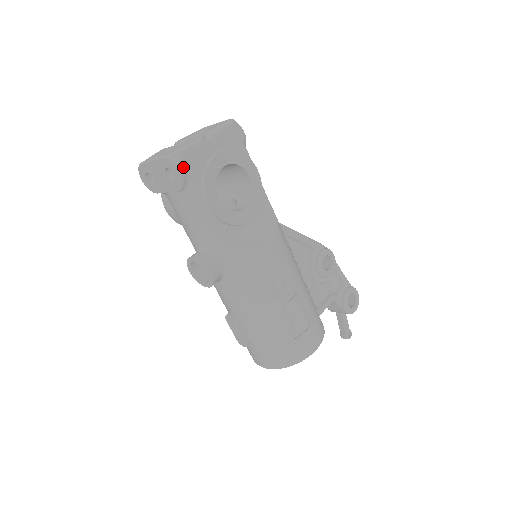
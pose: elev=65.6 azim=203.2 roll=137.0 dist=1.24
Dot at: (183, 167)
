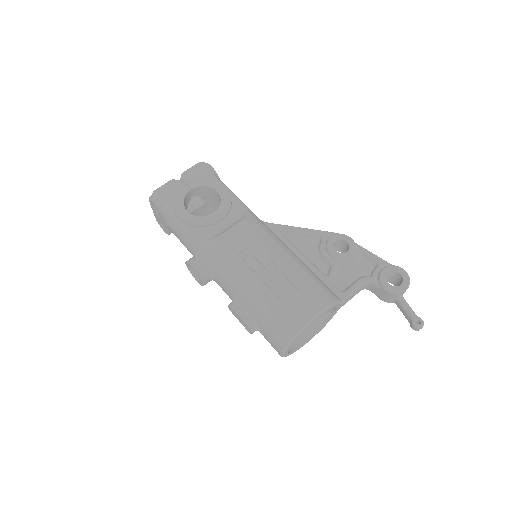
Dot at: (156, 199)
